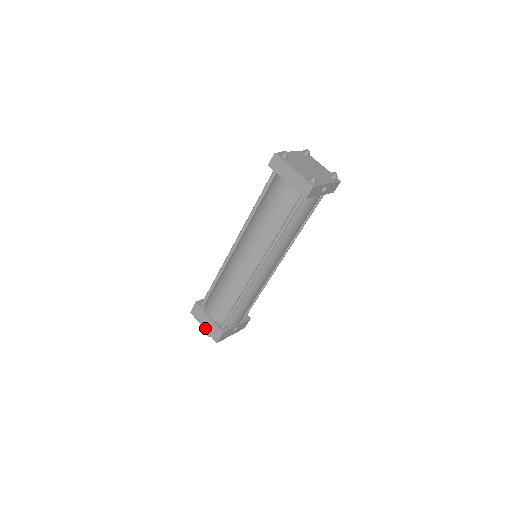
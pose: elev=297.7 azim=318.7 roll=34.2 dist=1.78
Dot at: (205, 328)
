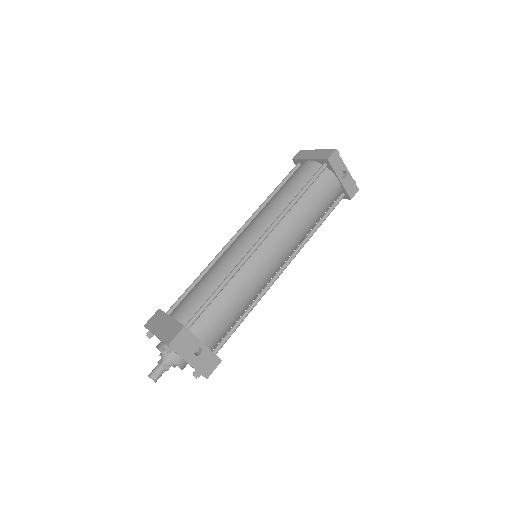
Dot at: (158, 334)
